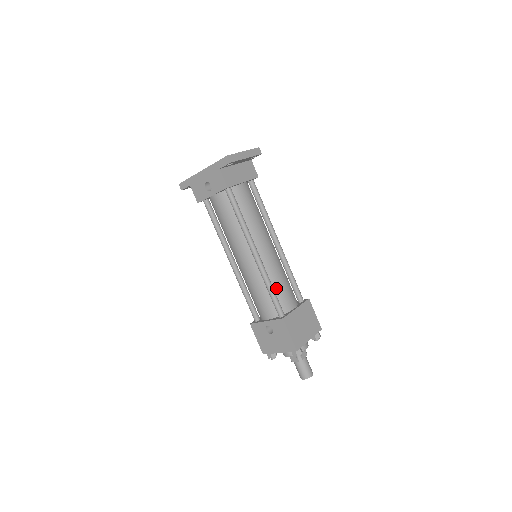
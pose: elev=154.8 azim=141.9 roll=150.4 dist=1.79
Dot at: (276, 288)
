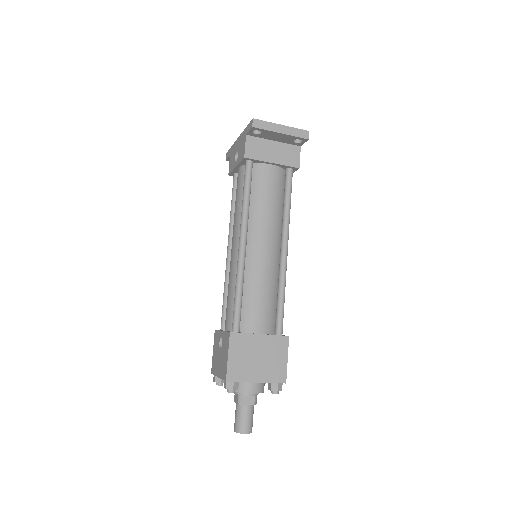
Dot at: (248, 297)
